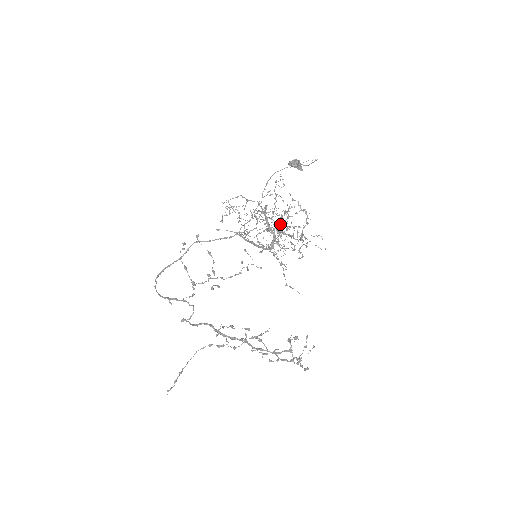
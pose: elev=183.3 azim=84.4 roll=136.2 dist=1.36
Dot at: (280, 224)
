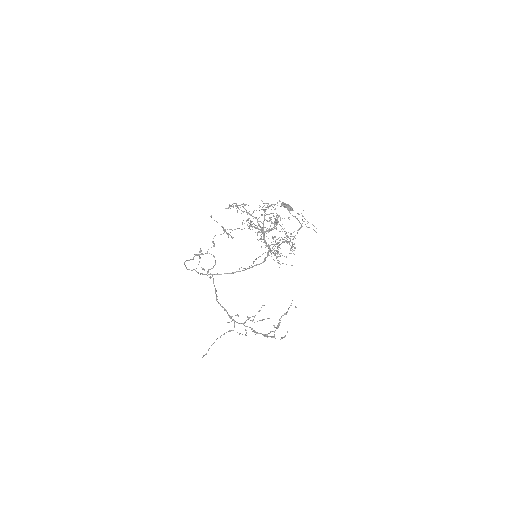
Dot at: occluded
